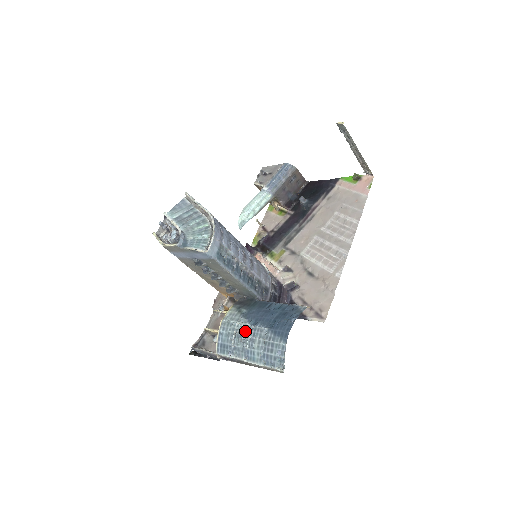
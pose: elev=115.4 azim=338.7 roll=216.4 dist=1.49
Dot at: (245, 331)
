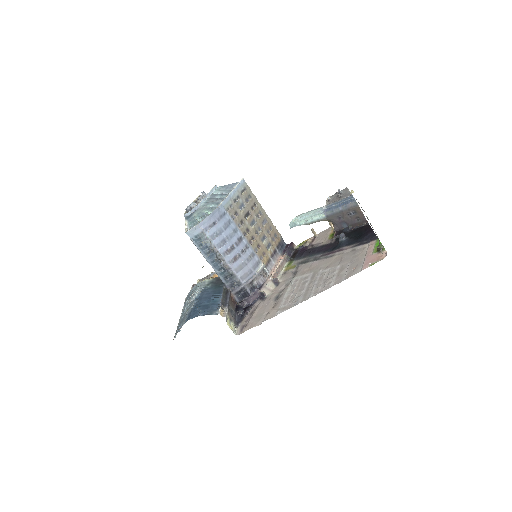
Dot at: (192, 299)
